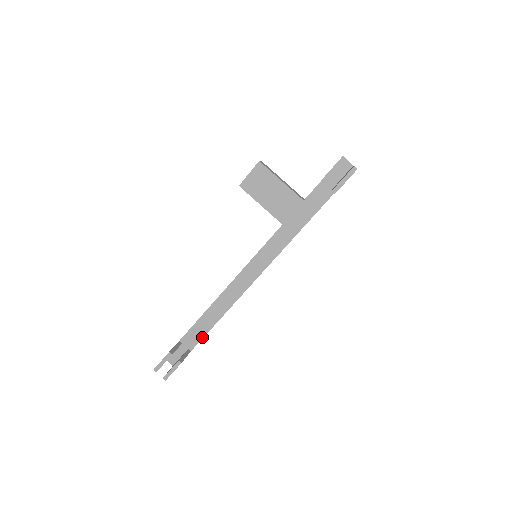
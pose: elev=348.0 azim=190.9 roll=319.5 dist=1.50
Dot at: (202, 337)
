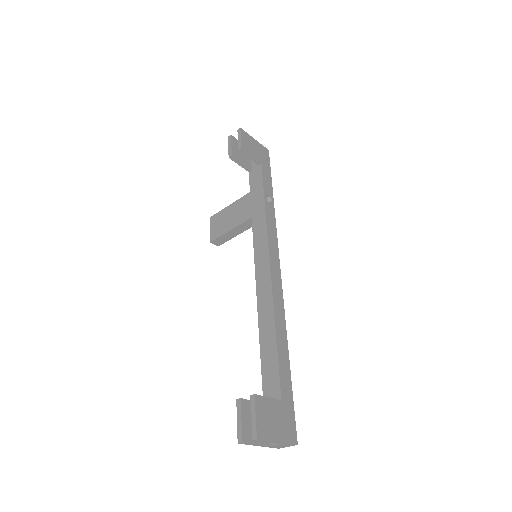
Dot at: (277, 371)
